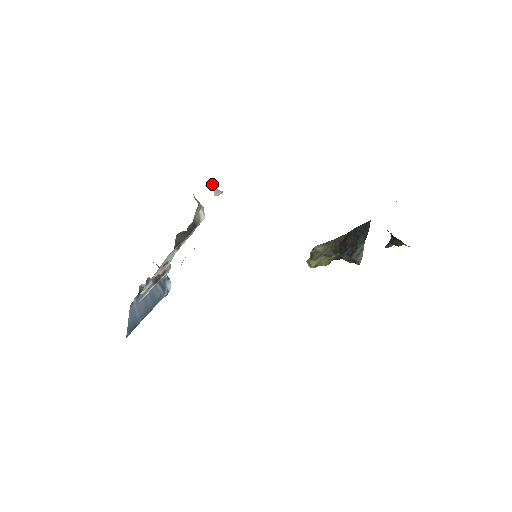
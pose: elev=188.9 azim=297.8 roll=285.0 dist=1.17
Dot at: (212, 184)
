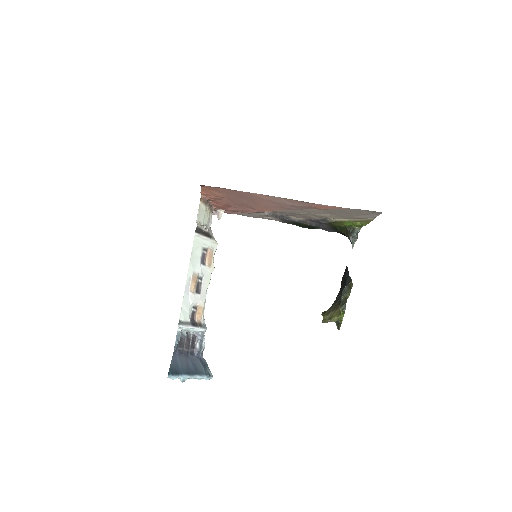
Dot at: (215, 212)
